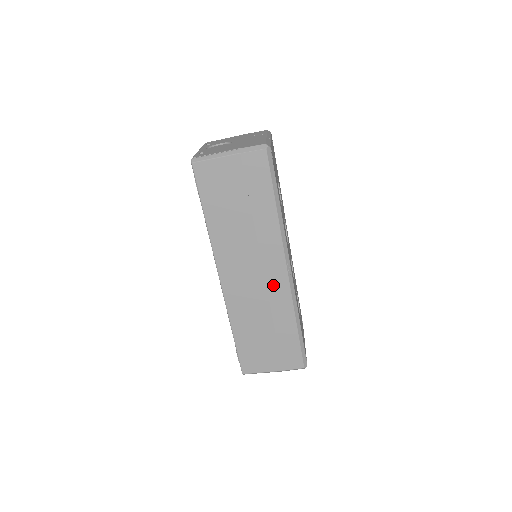
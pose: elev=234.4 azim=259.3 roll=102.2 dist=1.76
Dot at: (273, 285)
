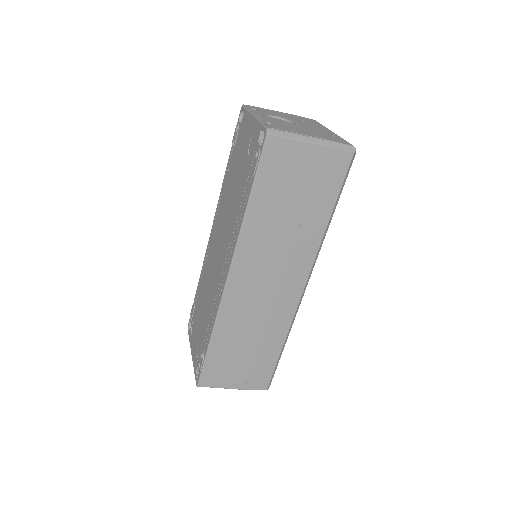
Dot at: (282, 299)
